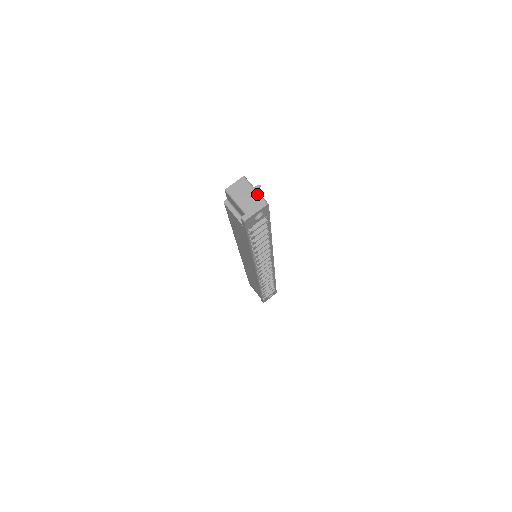
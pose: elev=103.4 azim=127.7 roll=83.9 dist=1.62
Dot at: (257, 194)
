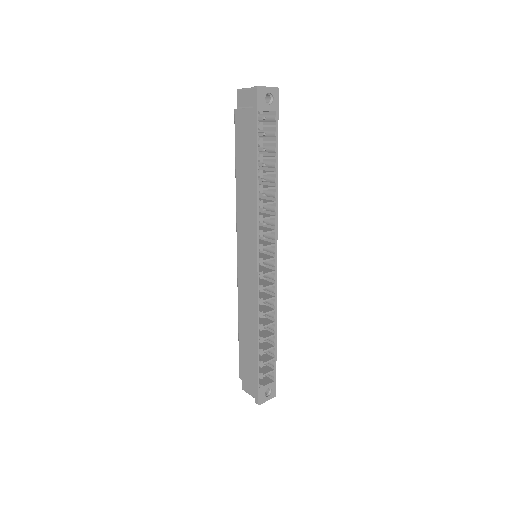
Dot at: occluded
